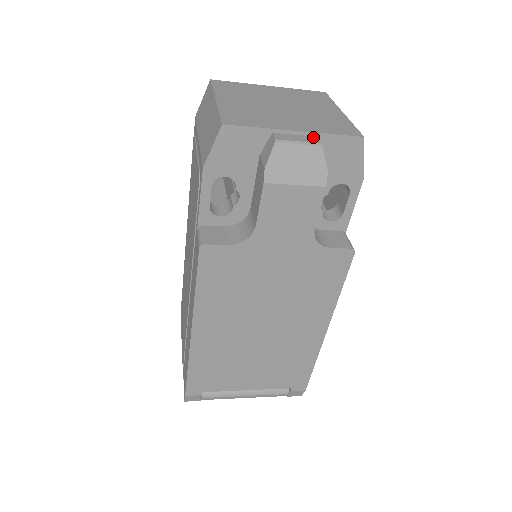
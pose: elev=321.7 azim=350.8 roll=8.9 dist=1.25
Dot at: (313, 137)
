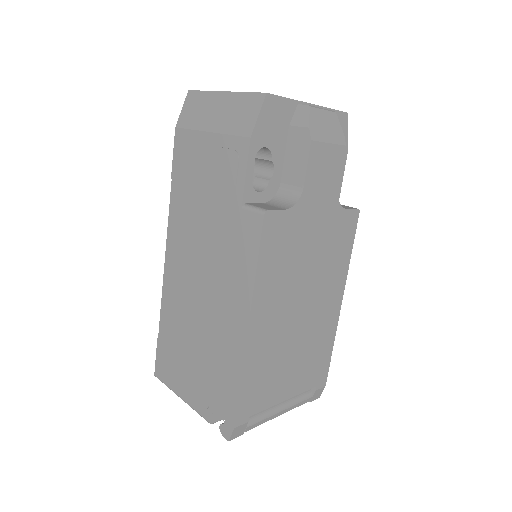
Dot at: occluded
